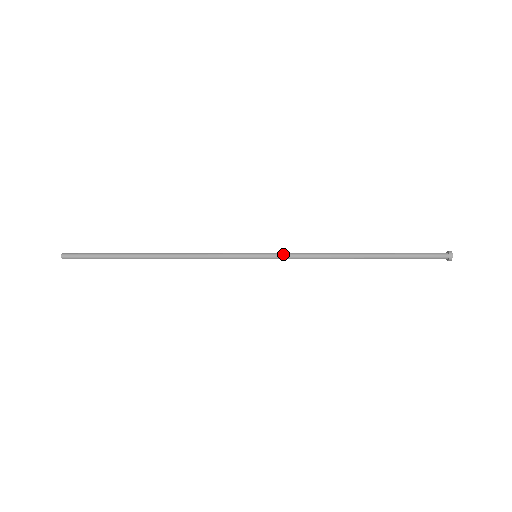
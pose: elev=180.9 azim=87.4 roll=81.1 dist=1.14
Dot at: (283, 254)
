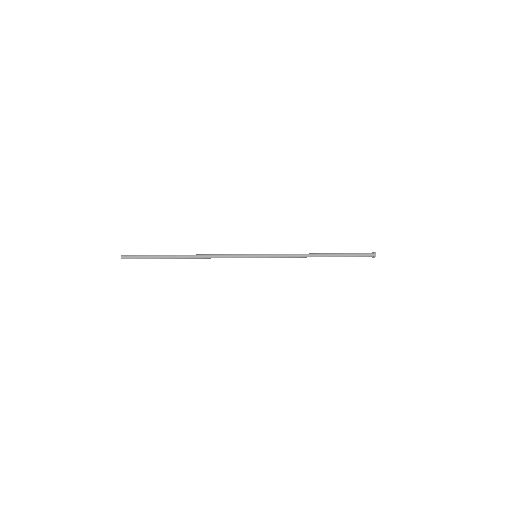
Dot at: (274, 254)
